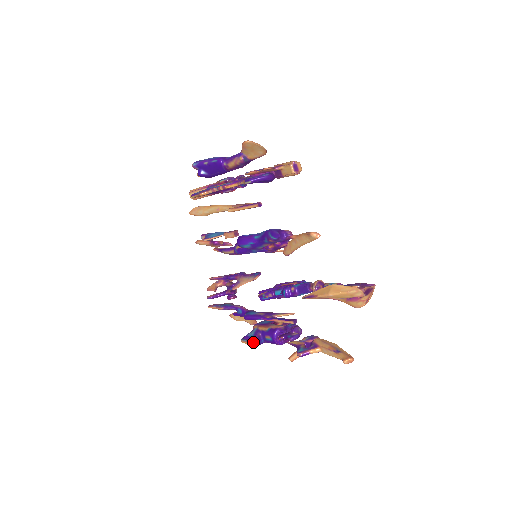
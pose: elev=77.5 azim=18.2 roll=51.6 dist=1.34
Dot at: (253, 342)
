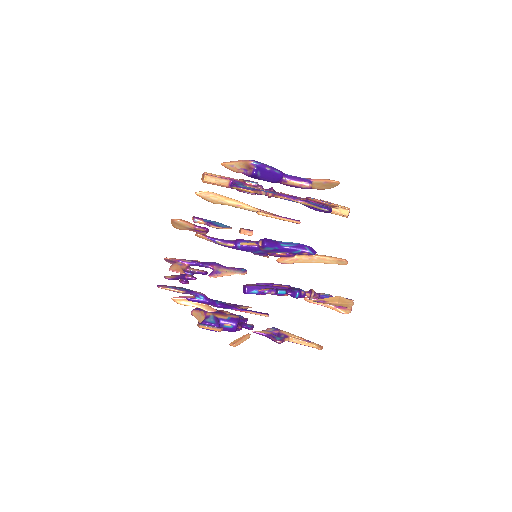
Dot at: (220, 328)
